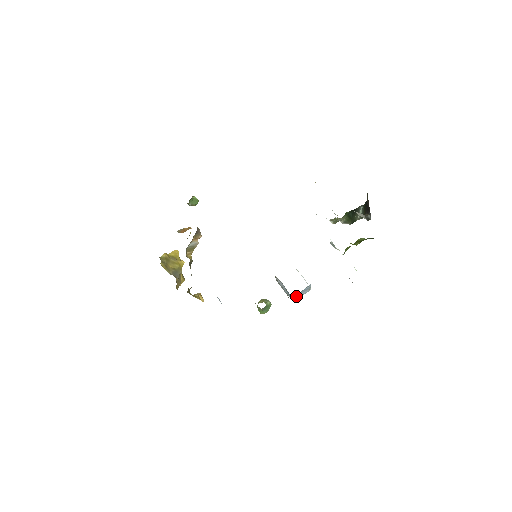
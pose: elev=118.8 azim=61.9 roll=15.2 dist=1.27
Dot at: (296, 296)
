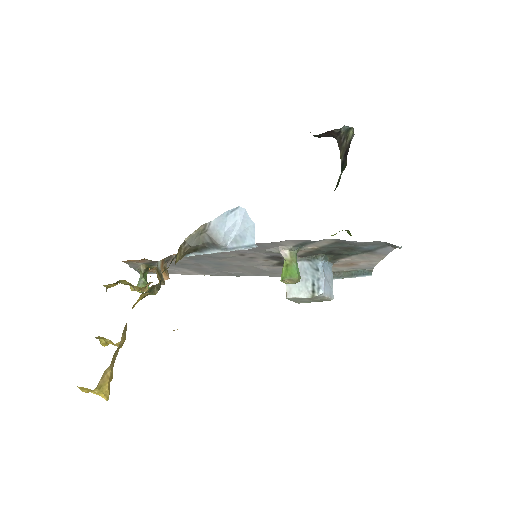
Dot at: (324, 274)
